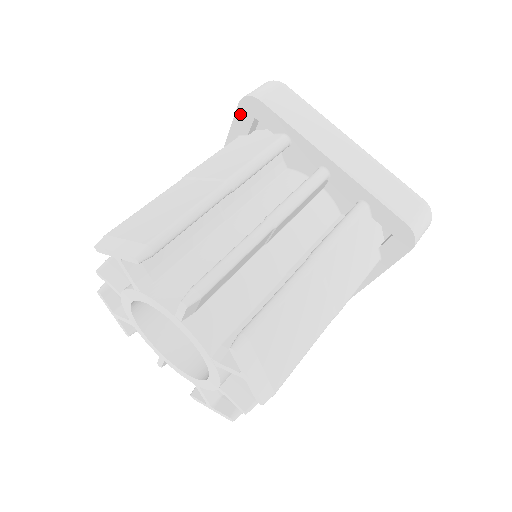
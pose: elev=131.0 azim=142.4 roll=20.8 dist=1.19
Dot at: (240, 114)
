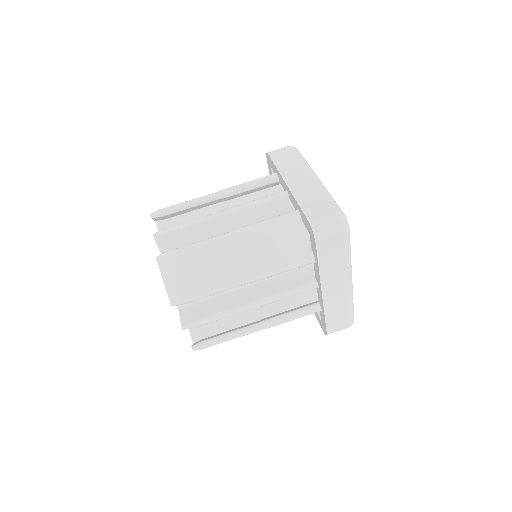
Dot at: (269, 167)
